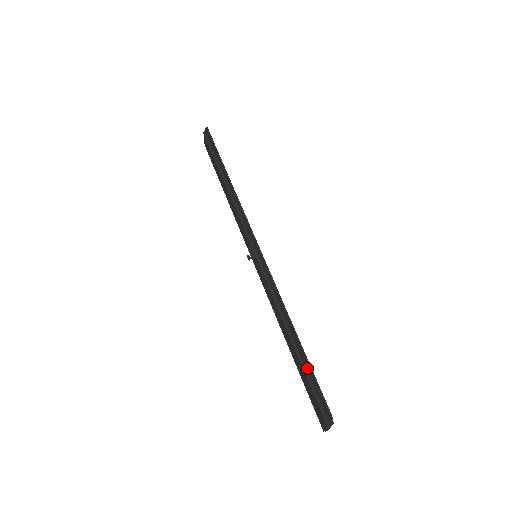
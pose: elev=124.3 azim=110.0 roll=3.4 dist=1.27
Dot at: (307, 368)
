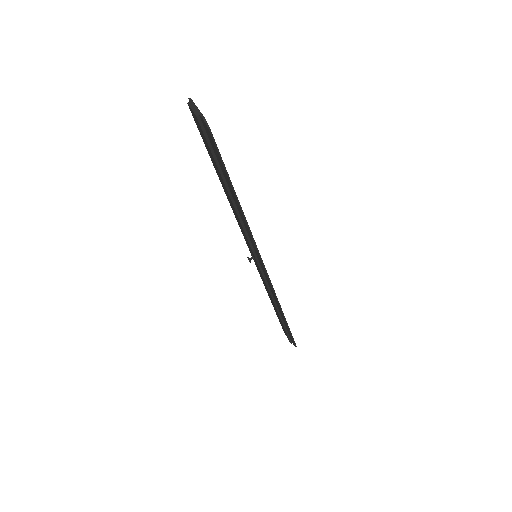
Dot at: (287, 328)
